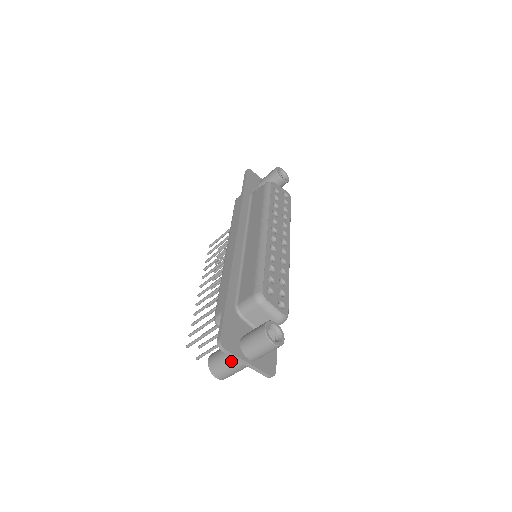
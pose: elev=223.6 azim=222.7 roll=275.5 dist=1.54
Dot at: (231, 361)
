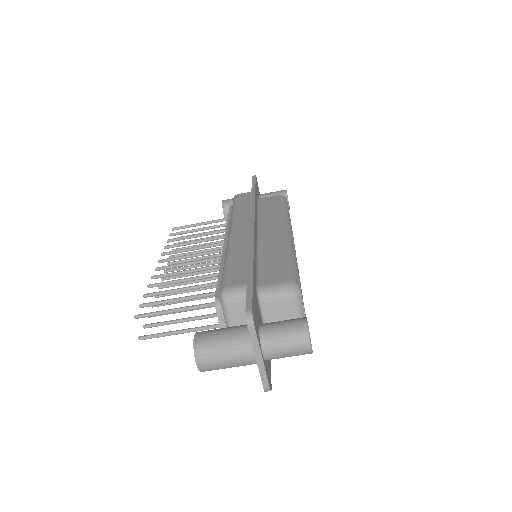
Dot at: (237, 347)
